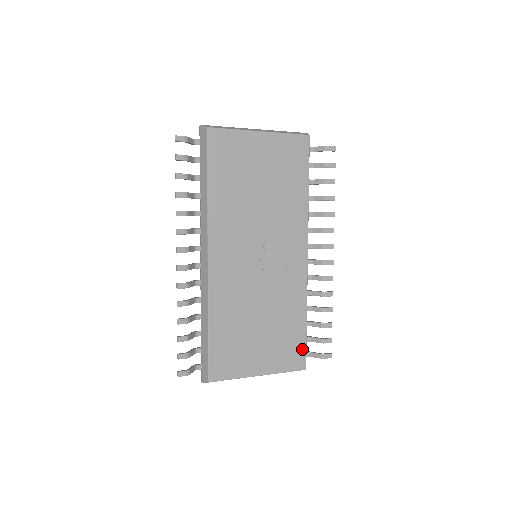
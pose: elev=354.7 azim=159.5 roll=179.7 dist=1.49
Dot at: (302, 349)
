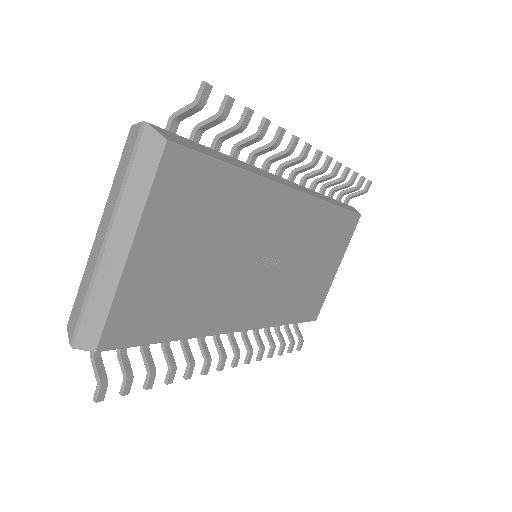
Dot at: (349, 217)
